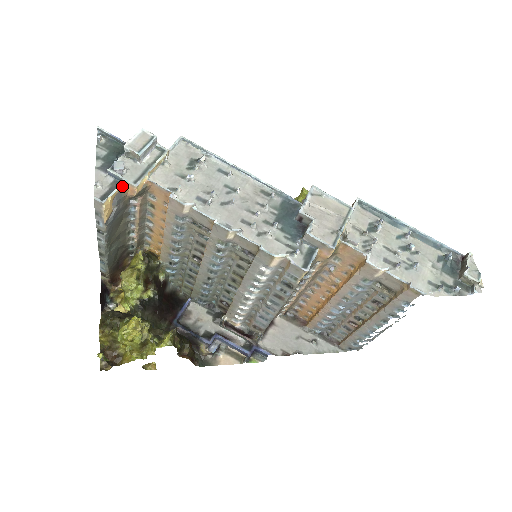
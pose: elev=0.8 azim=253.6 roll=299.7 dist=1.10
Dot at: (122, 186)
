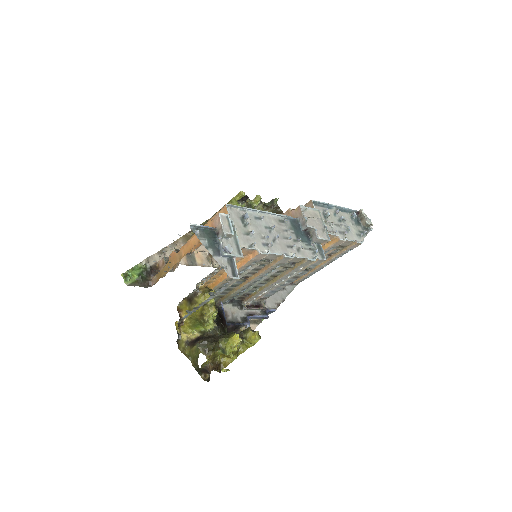
Dot at: (235, 261)
